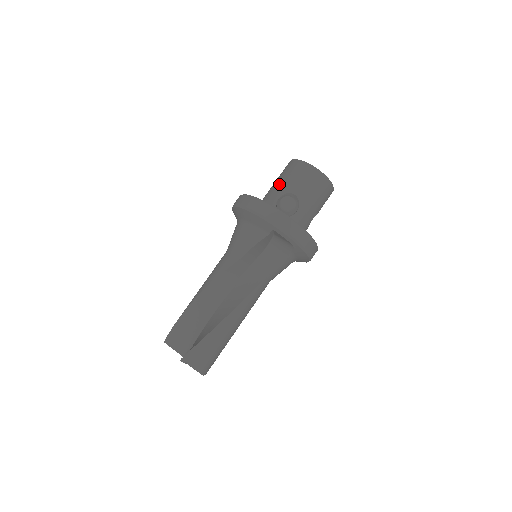
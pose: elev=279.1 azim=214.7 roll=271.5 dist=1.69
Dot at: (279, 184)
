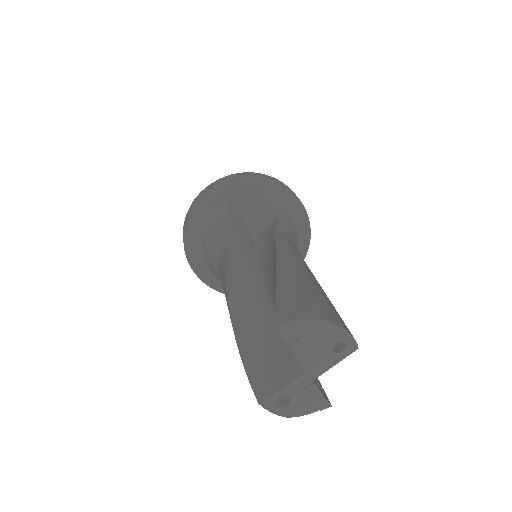
Dot at: occluded
